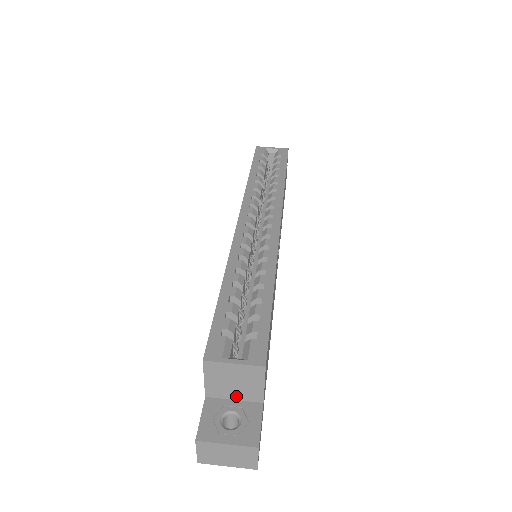
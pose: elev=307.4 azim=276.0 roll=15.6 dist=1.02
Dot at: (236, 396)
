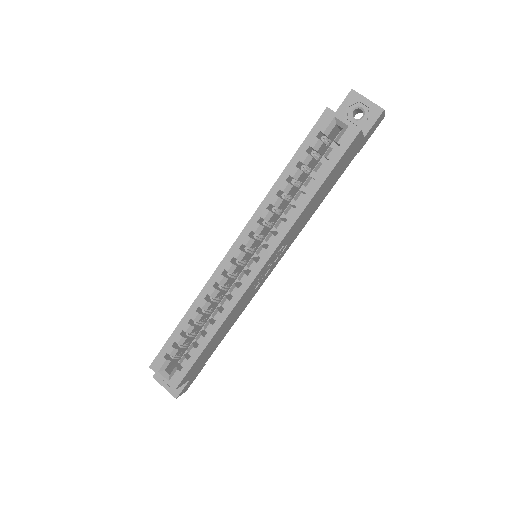
Dot at: occluded
